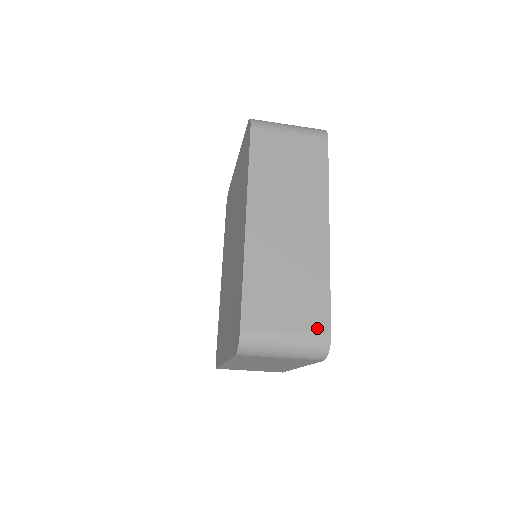
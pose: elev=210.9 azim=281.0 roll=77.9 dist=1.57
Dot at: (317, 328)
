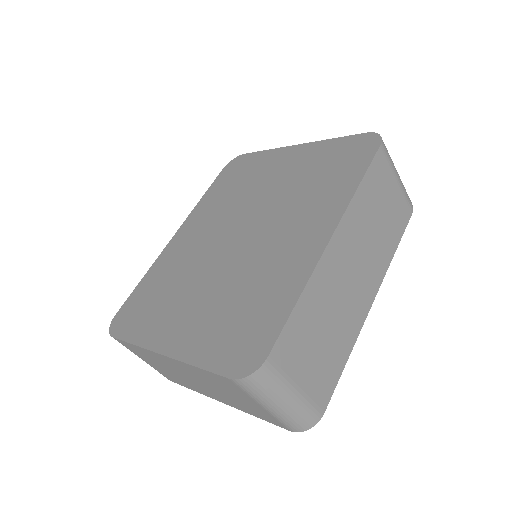
Dot at: (319, 399)
